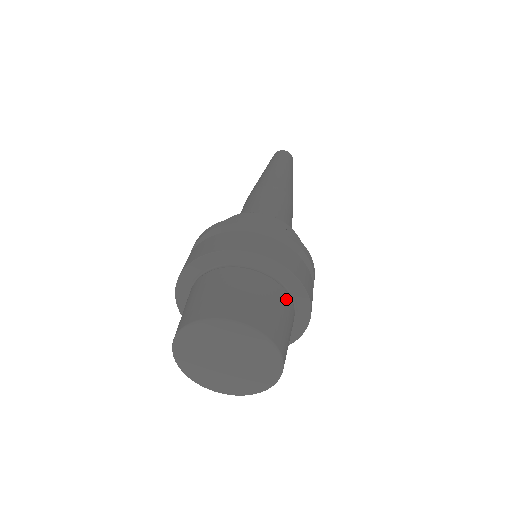
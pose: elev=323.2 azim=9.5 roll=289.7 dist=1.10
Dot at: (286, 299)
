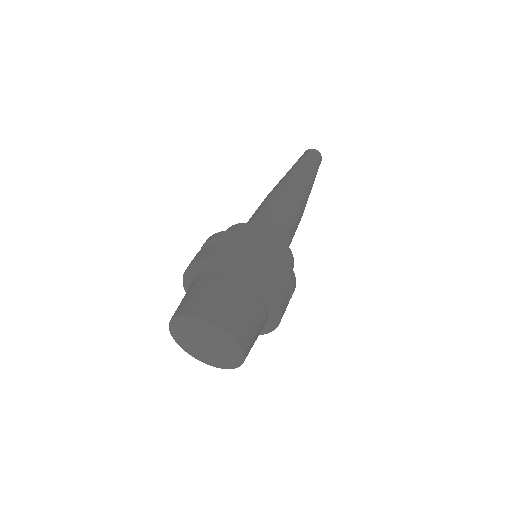
Dot at: (237, 286)
